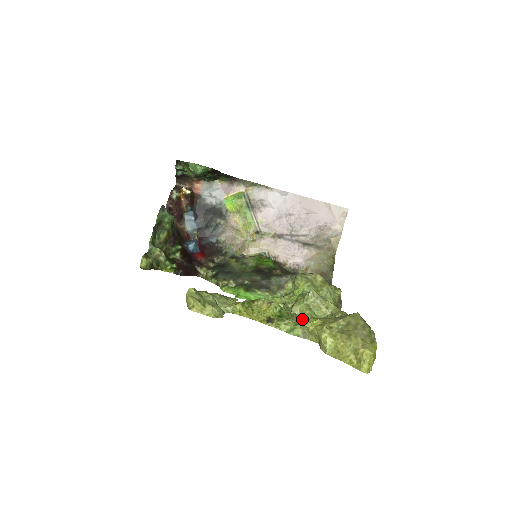
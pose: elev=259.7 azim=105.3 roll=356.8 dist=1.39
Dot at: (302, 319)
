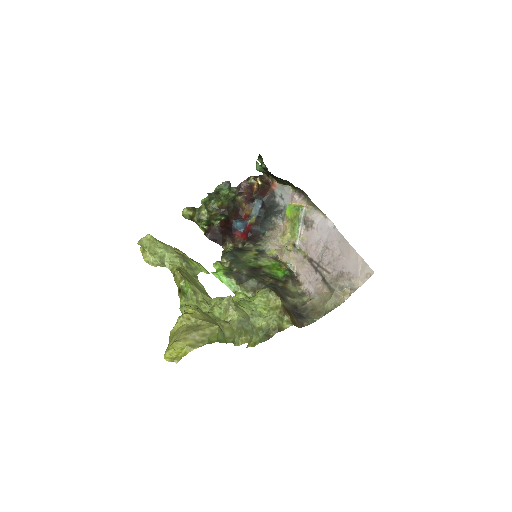
Dot at: (207, 309)
